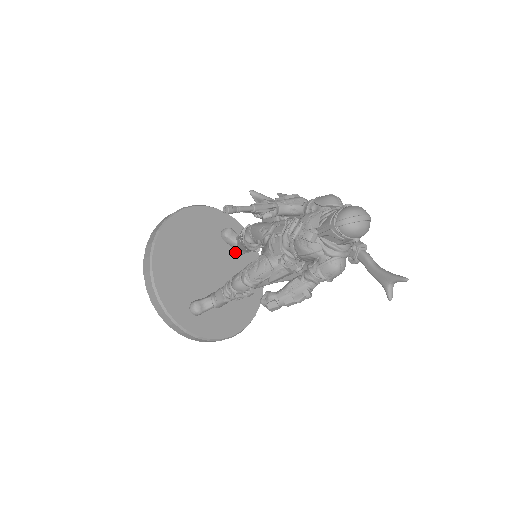
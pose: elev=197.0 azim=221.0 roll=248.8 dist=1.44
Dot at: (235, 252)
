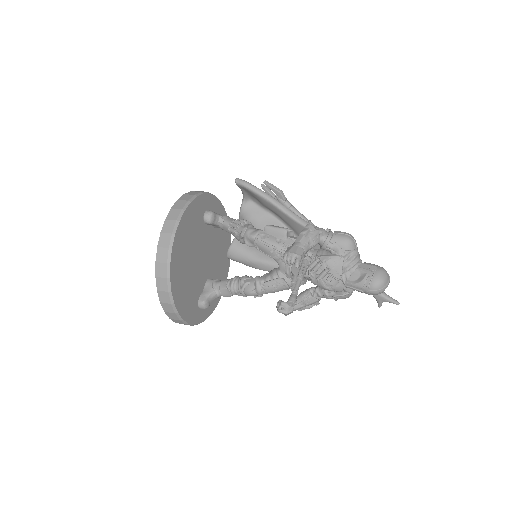
Dot at: (213, 227)
